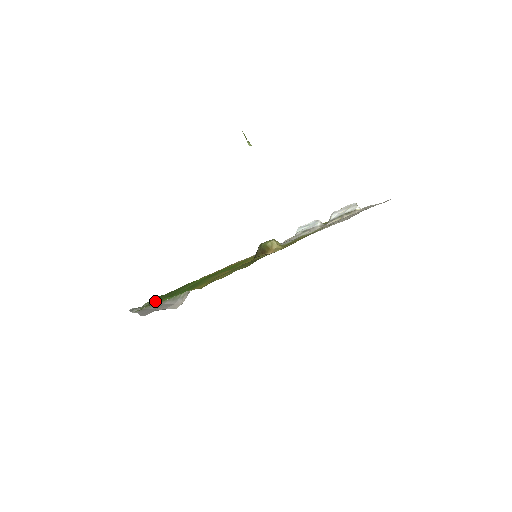
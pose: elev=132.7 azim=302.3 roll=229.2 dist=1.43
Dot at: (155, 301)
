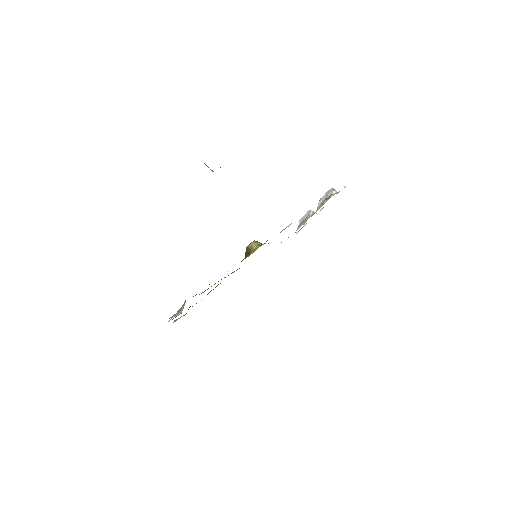
Dot at: occluded
